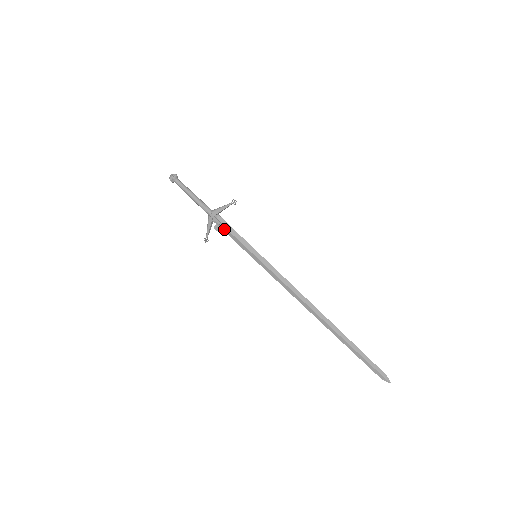
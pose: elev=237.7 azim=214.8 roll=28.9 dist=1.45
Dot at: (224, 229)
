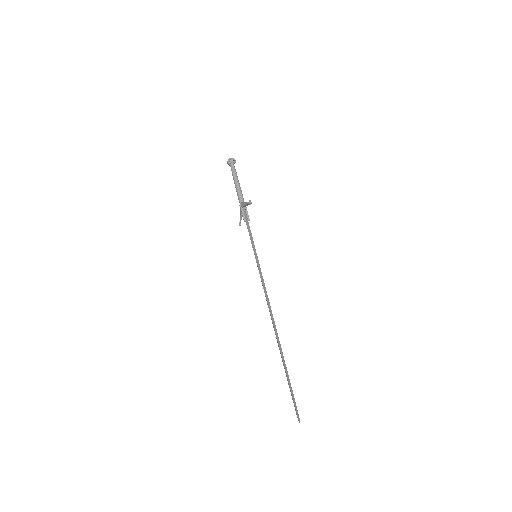
Dot at: (246, 221)
